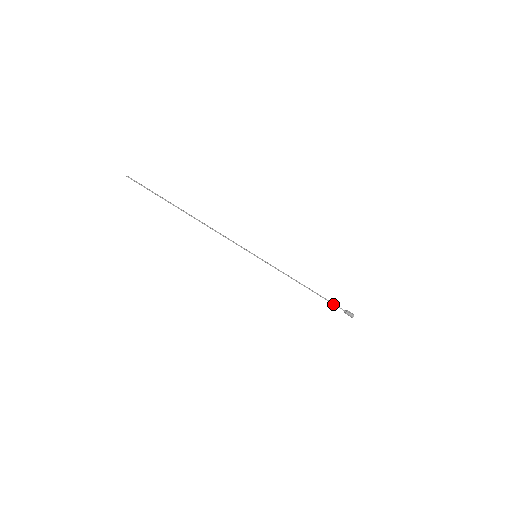
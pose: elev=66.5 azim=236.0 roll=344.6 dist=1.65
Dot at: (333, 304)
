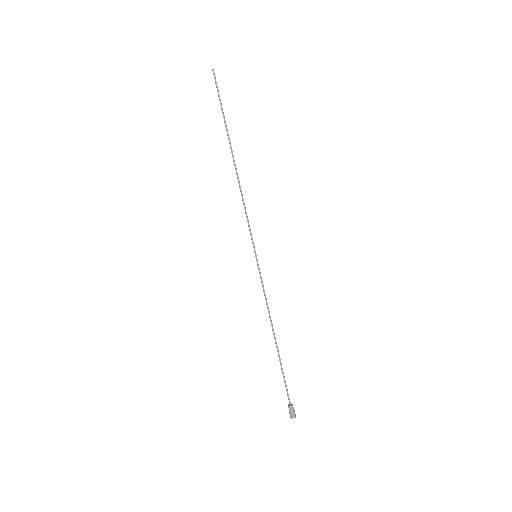
Dot at: (285, 383)
